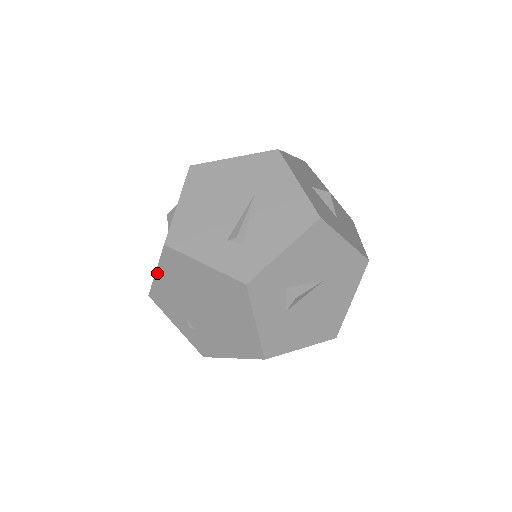
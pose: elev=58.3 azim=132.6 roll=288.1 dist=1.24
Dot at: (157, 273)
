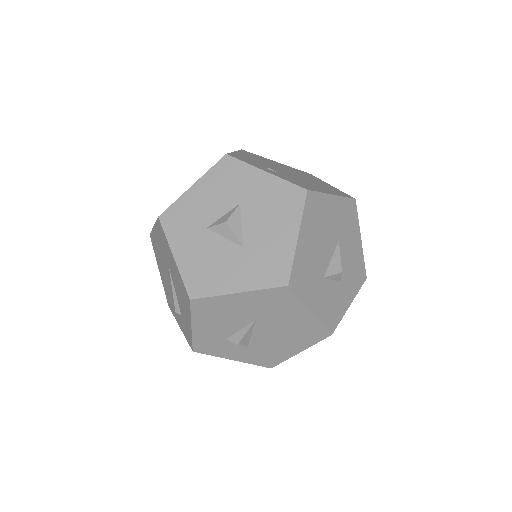
Dot at: occluded
